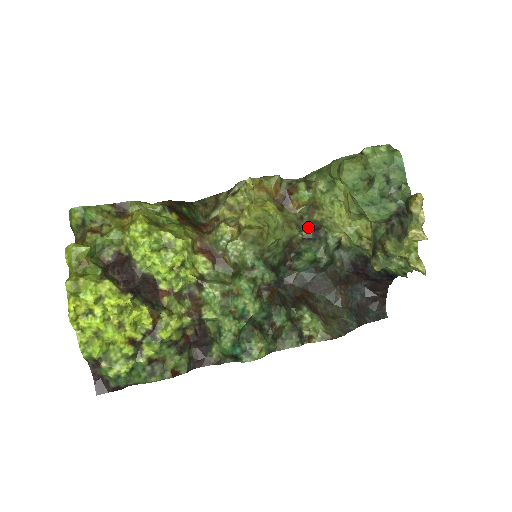
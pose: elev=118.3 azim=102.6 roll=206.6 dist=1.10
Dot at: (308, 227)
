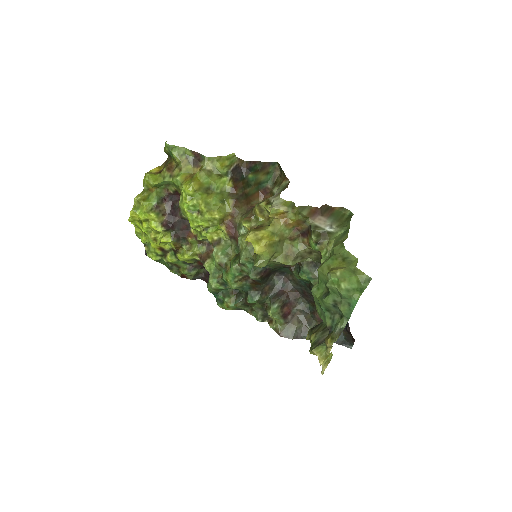
Dot at: (315, 260)
